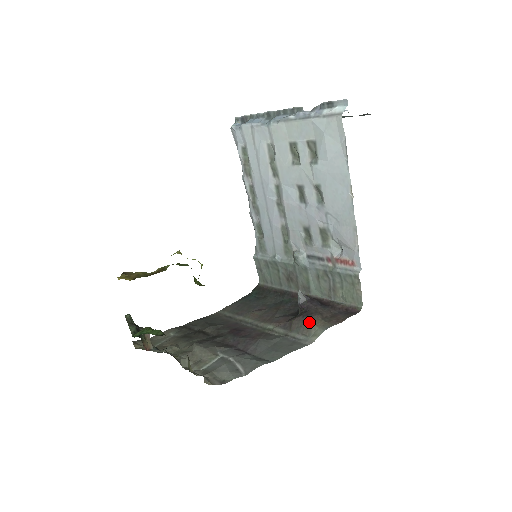
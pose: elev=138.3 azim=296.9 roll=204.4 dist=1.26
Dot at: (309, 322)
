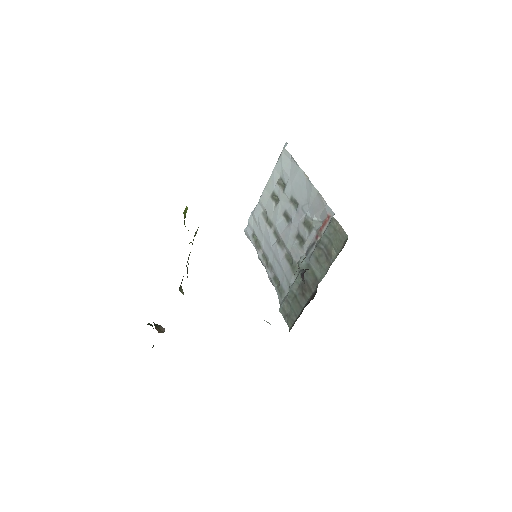
Dot at: occluded
